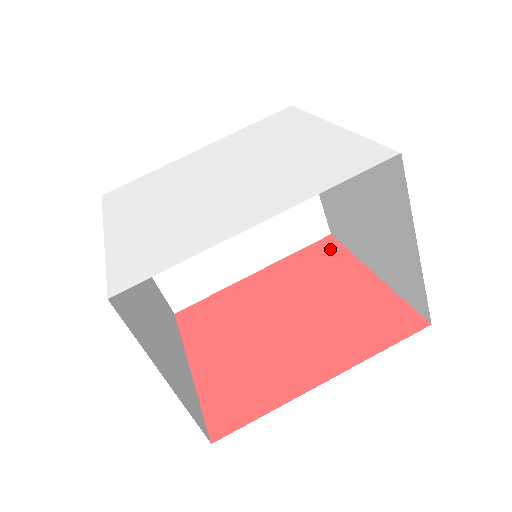
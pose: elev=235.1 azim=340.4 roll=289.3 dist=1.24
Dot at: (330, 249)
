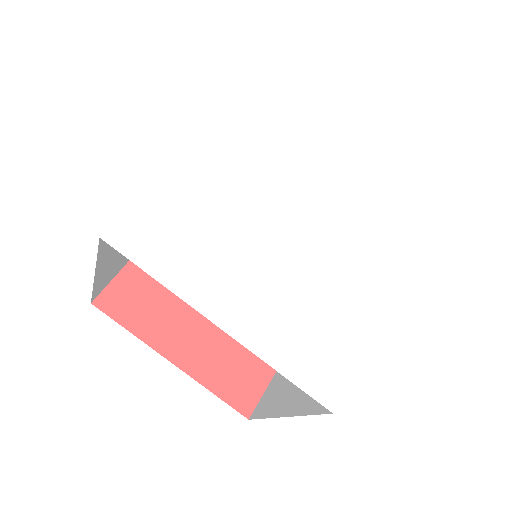
Dot at: occluded
